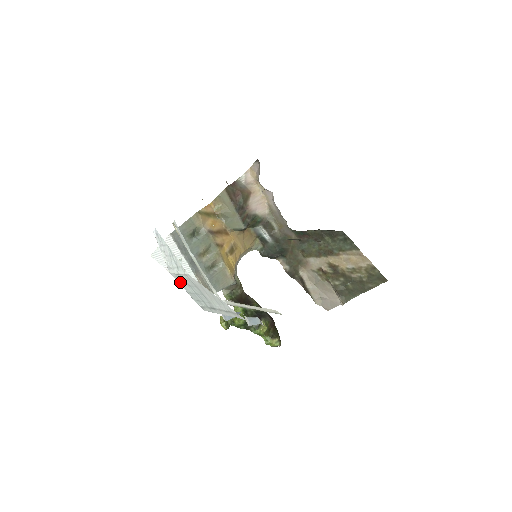
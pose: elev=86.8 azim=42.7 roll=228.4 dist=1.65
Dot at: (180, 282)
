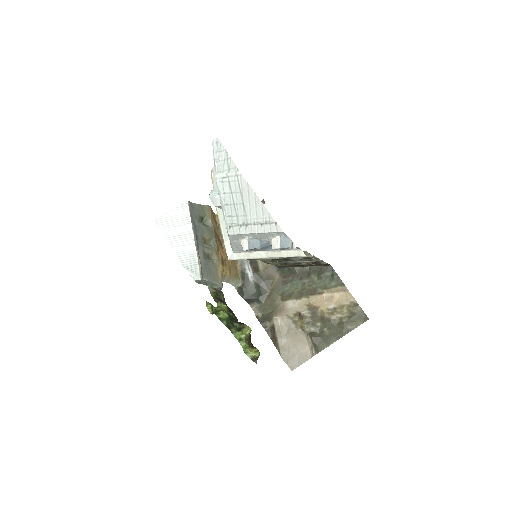
Dot at: (222, 190)
